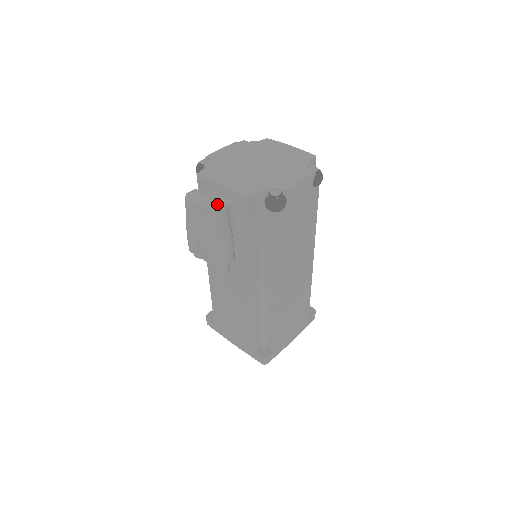
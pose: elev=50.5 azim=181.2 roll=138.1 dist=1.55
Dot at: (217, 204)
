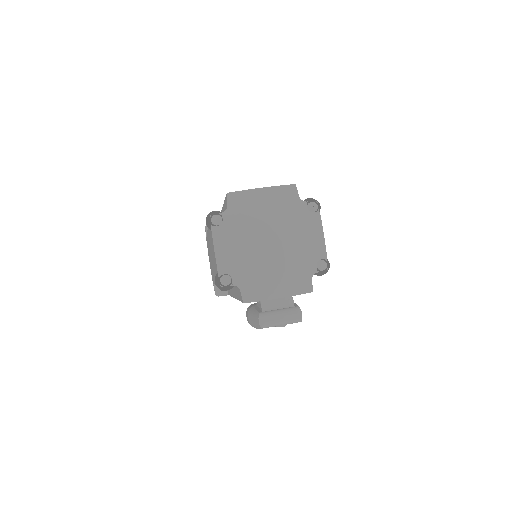
Dot at: (298, 317)
